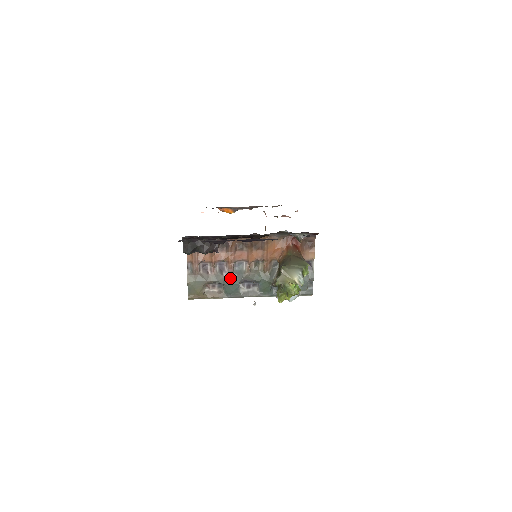
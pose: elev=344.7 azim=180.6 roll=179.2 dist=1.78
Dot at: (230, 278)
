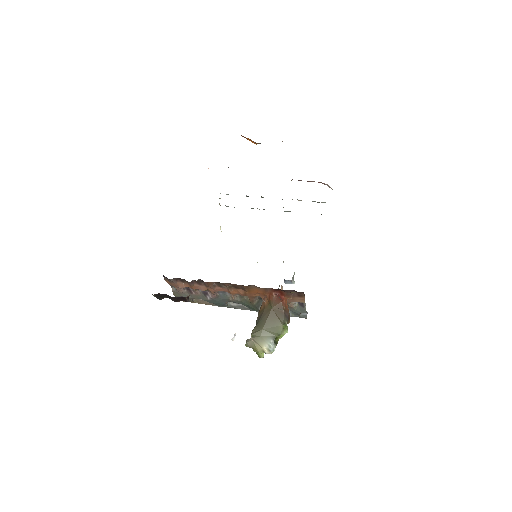
Dot at: (215, 300)
